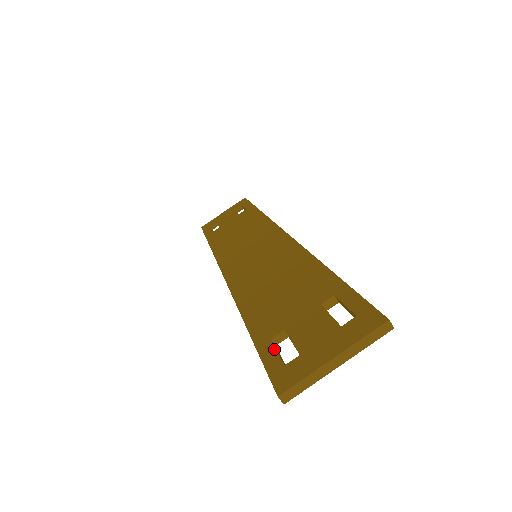
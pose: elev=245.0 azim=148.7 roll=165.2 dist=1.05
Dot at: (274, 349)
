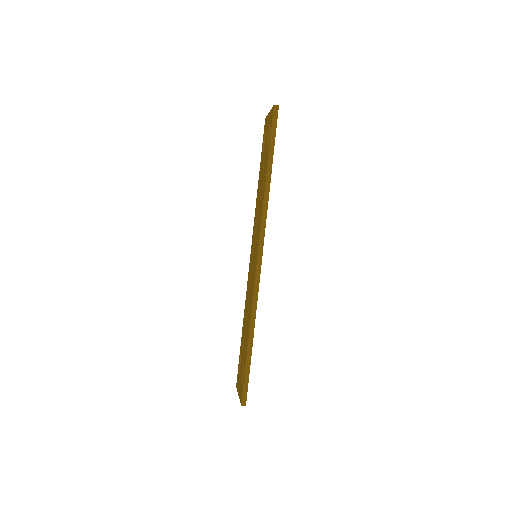
Dot at: (239, 362)
